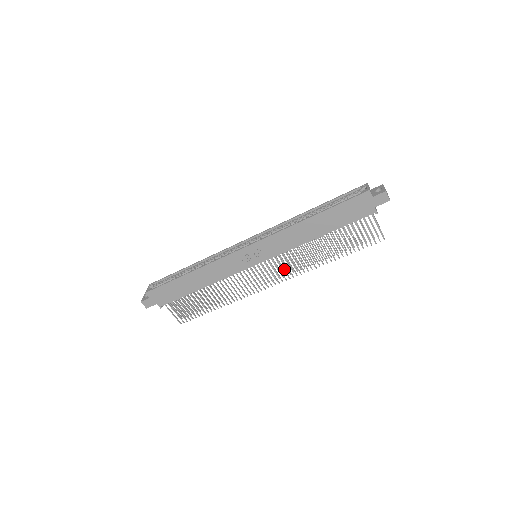
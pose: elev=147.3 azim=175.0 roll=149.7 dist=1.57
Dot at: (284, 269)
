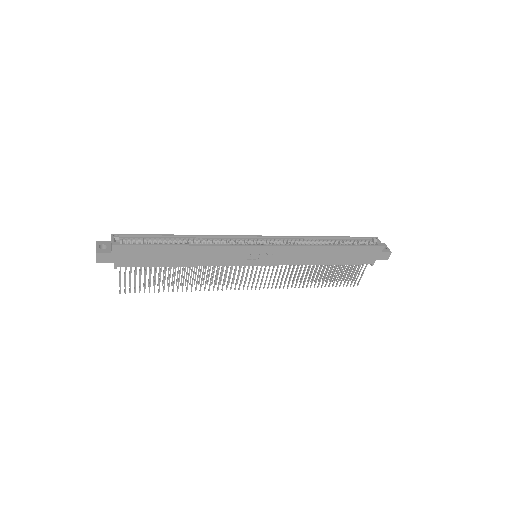
Dot at: occluded
